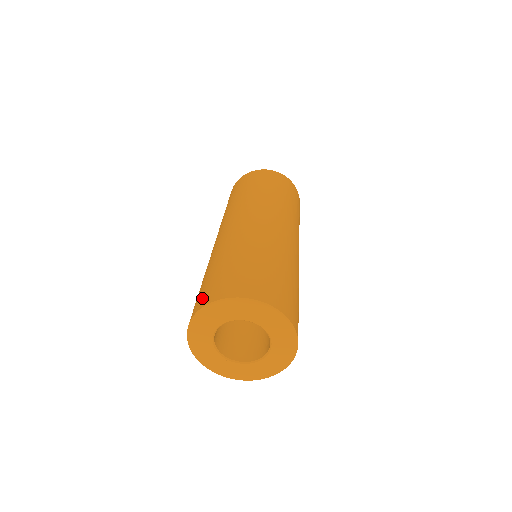
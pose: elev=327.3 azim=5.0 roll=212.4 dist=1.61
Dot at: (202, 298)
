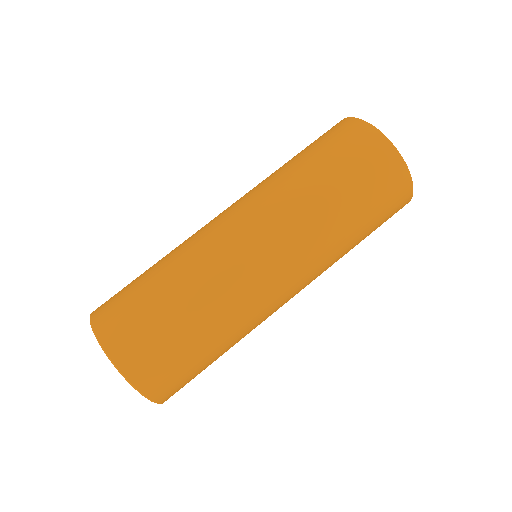
Dot at: occluded
